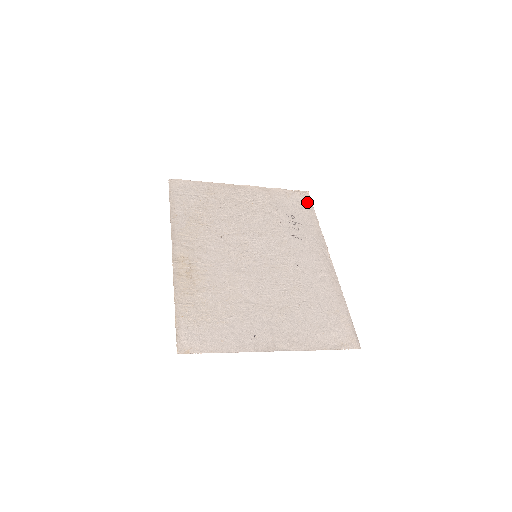
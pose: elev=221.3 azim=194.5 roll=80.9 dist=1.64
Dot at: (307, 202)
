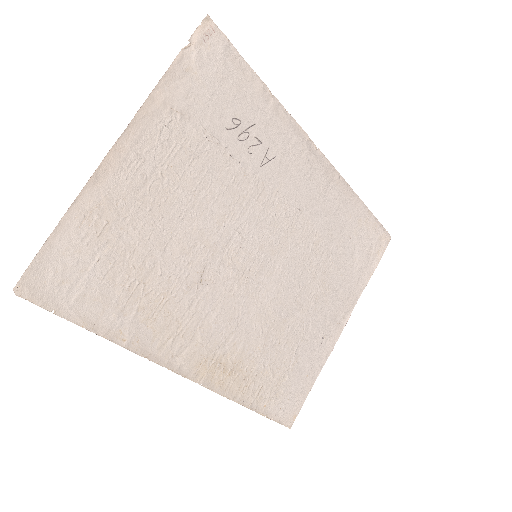
Dot at: (226, 54)
